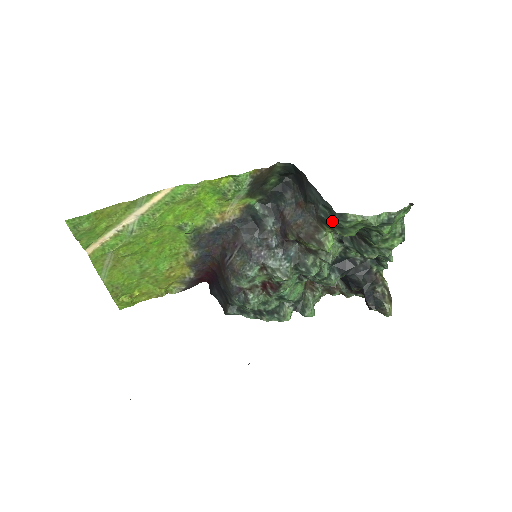
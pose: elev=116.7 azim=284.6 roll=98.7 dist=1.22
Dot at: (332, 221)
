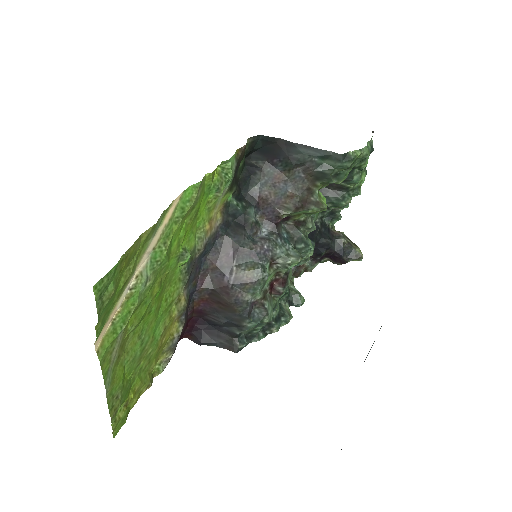
Dot at: (334, 169)
